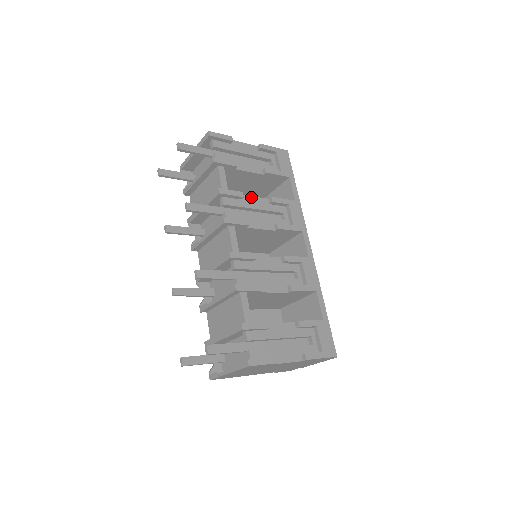
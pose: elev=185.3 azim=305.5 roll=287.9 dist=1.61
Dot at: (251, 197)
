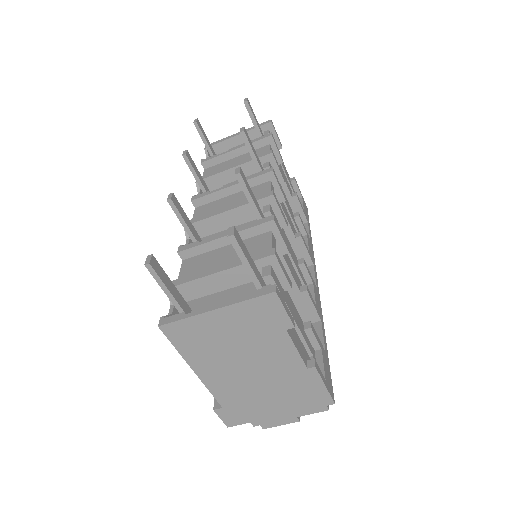
Dot at: (284, 194)
